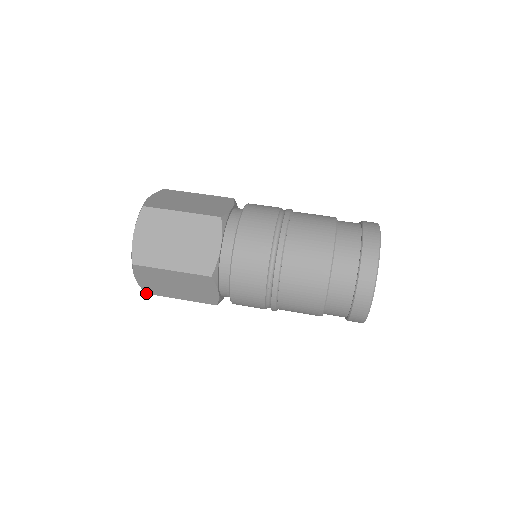
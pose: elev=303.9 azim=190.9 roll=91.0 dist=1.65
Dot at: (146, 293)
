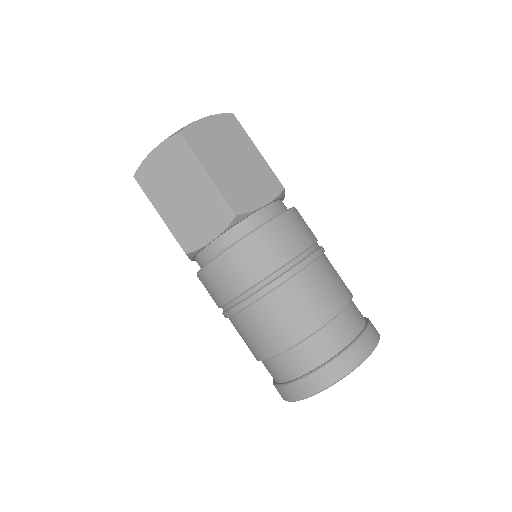
Dot at: (134, 176)
